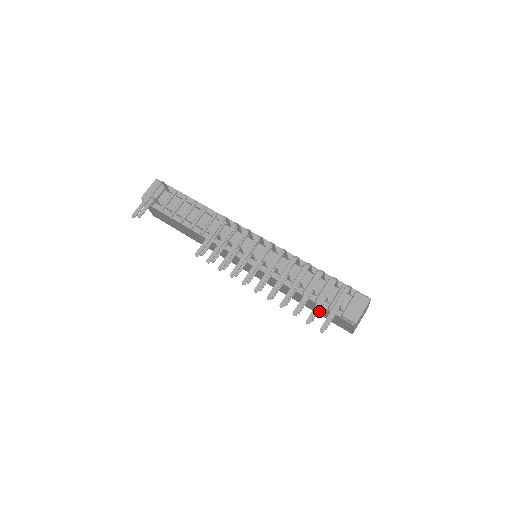
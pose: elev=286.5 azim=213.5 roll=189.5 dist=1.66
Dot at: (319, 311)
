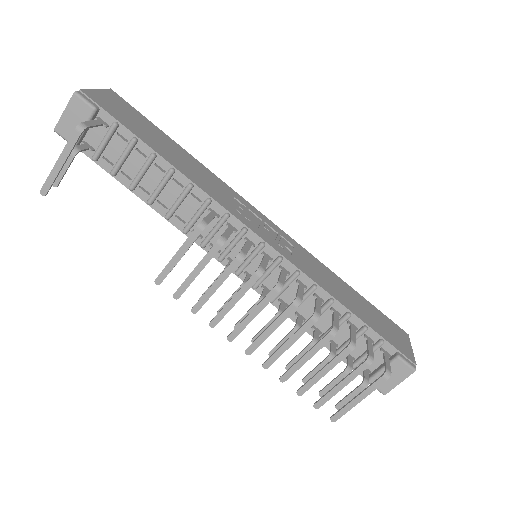
Dot at: occluded
